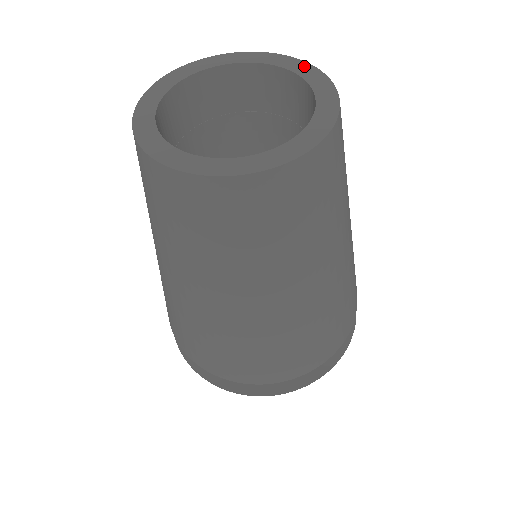
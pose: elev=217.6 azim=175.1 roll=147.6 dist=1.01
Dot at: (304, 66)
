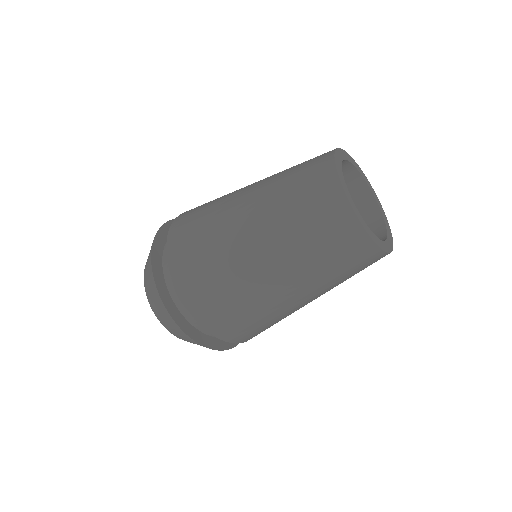
Dot at: (374, 191)
